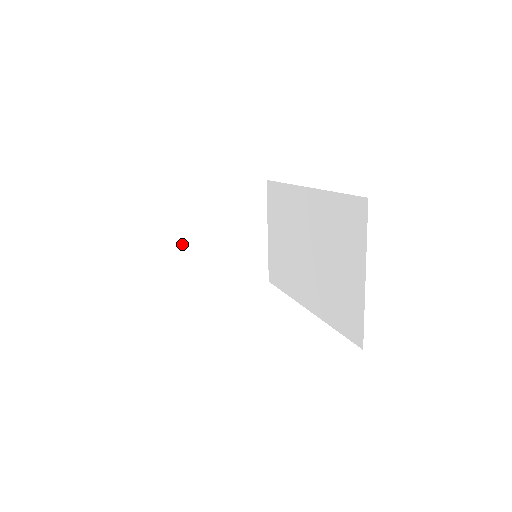
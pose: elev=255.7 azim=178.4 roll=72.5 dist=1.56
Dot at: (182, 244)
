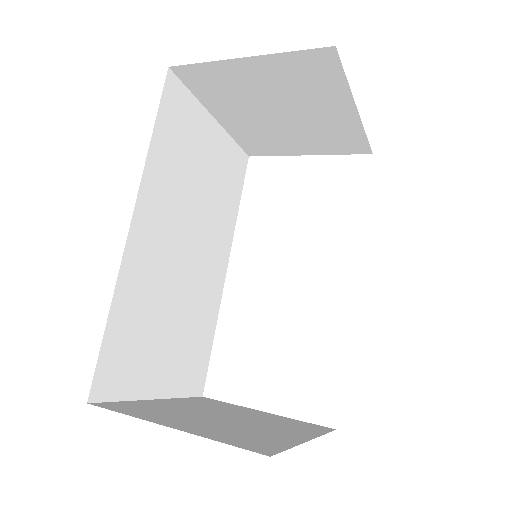
Dot at: (221, 121)
